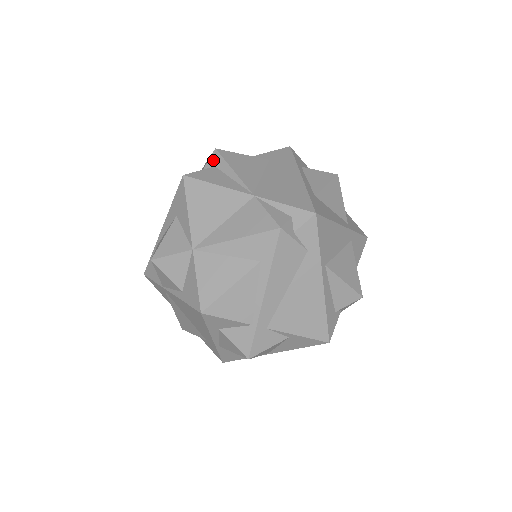
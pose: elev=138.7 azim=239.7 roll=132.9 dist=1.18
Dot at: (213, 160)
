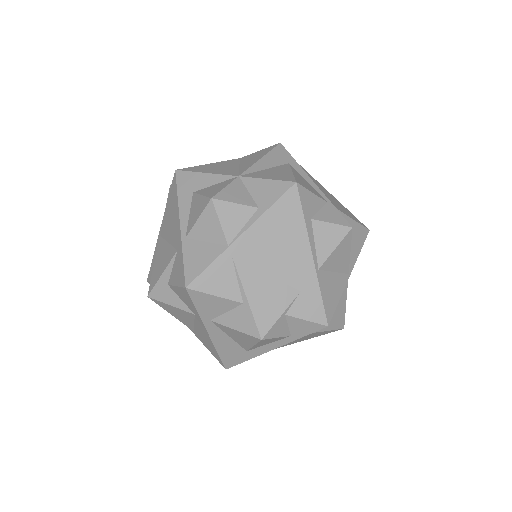
Dot at: occluded
